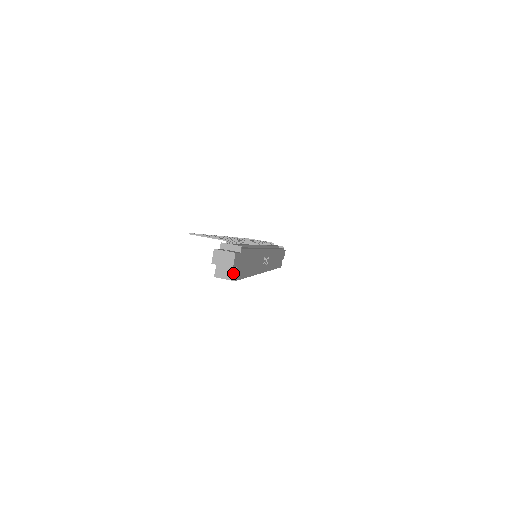
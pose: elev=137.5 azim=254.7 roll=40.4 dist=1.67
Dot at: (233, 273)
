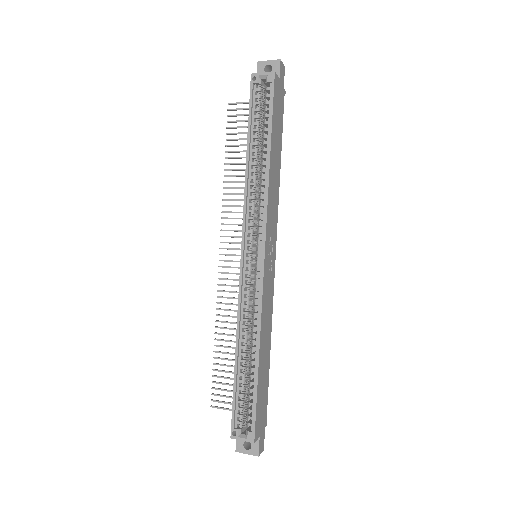
Dot at: occluded
